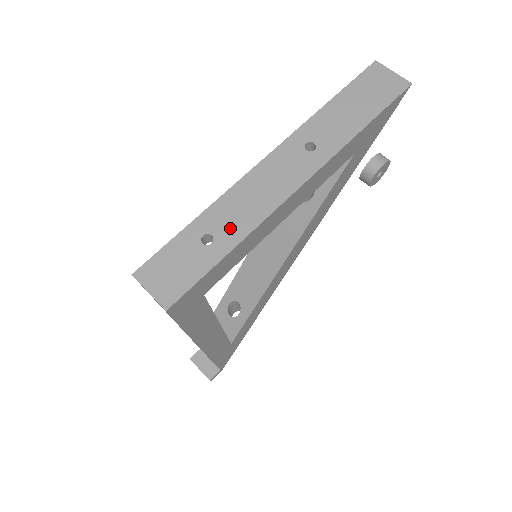
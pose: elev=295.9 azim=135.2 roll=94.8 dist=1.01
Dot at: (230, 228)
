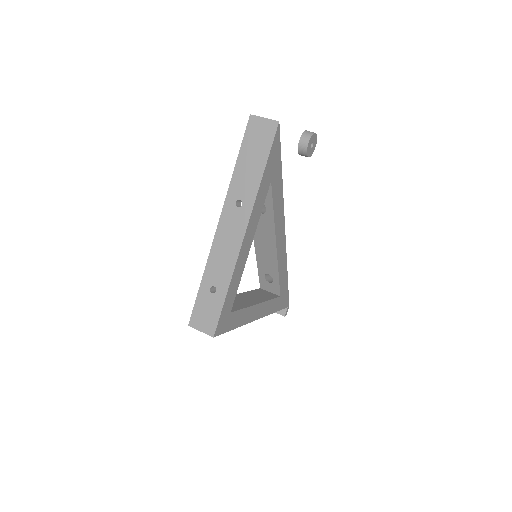
Dot at: (221, 278)
